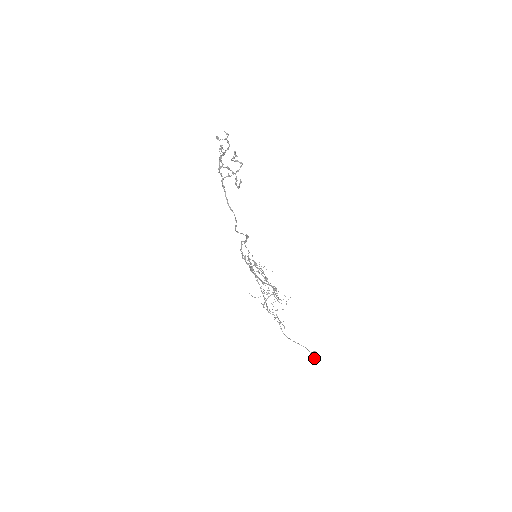
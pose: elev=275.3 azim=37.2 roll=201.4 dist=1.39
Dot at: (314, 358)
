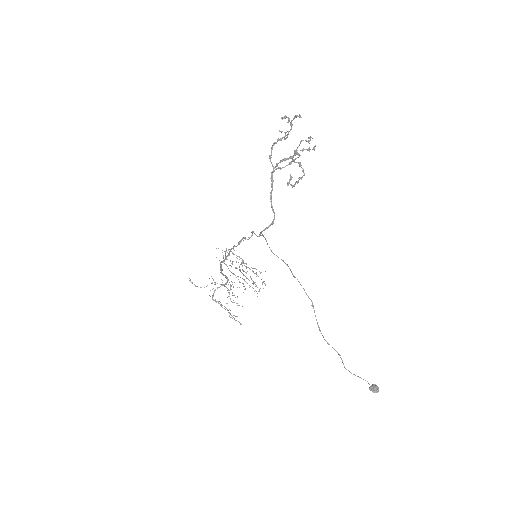
Dot at: (376, 392)
